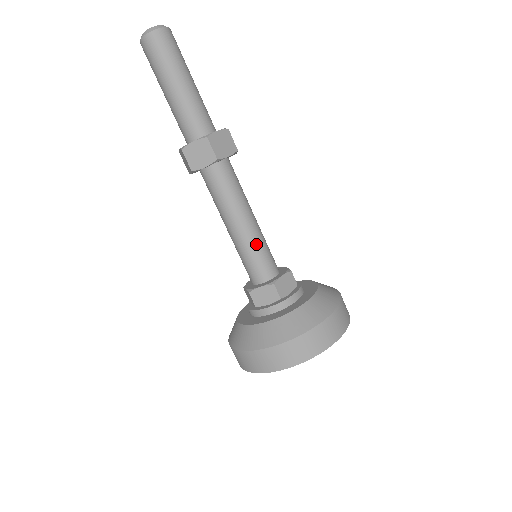
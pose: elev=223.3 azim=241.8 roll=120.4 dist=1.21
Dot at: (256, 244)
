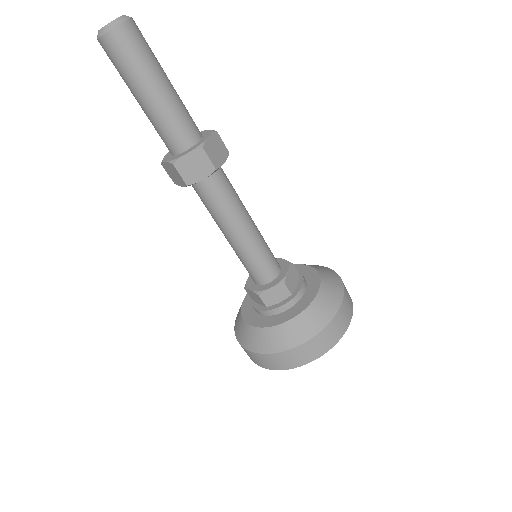
Dot at: (246, 255)
